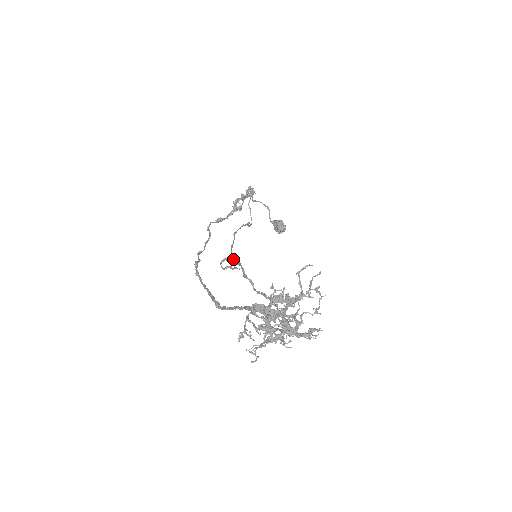
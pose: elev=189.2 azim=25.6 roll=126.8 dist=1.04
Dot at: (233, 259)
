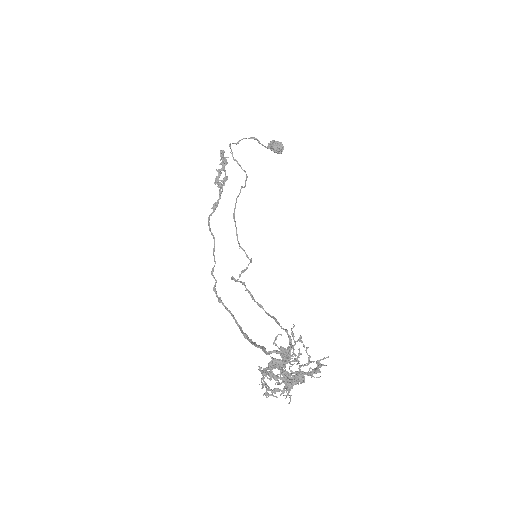
Dot at: (244, 251)
